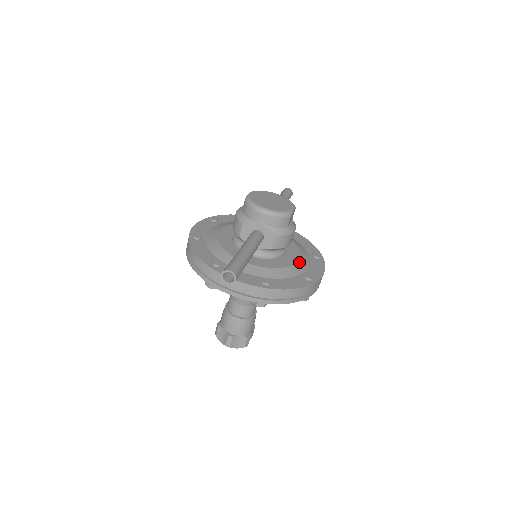
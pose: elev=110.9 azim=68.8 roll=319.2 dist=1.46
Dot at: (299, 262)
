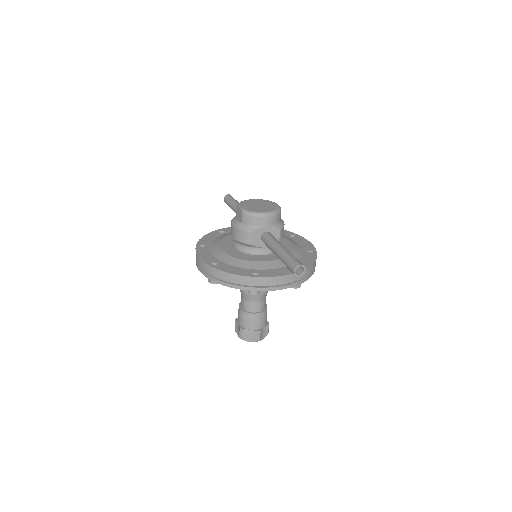
Dot at: (293, 244)
